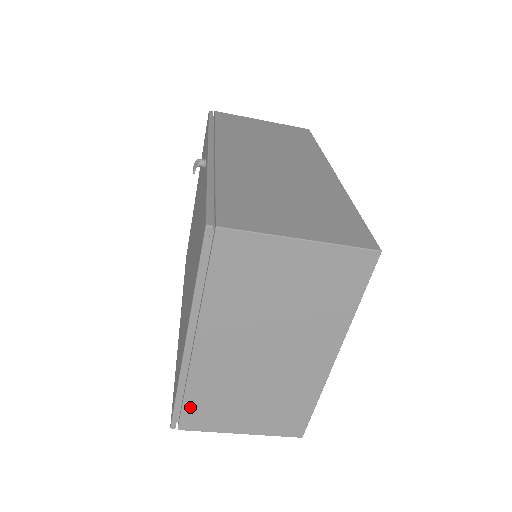
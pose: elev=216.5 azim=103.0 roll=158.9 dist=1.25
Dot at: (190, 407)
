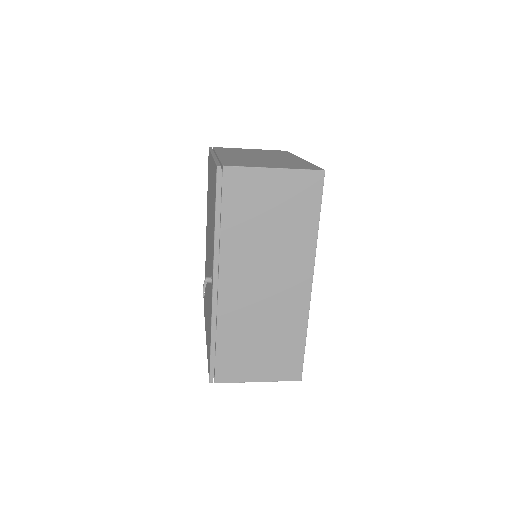
Dot at: occluded
